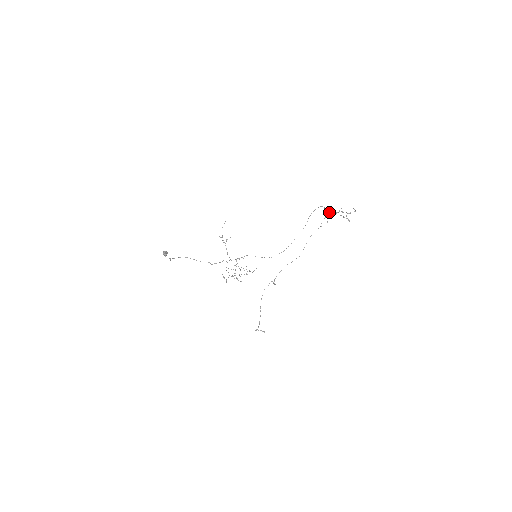
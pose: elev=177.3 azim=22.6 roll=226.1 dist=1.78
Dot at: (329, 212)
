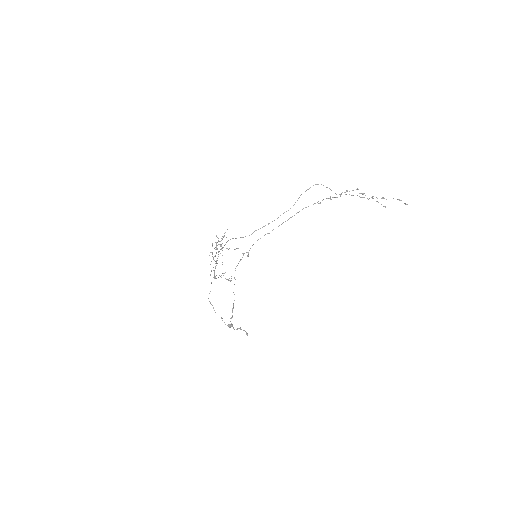
Dot at: occluded
